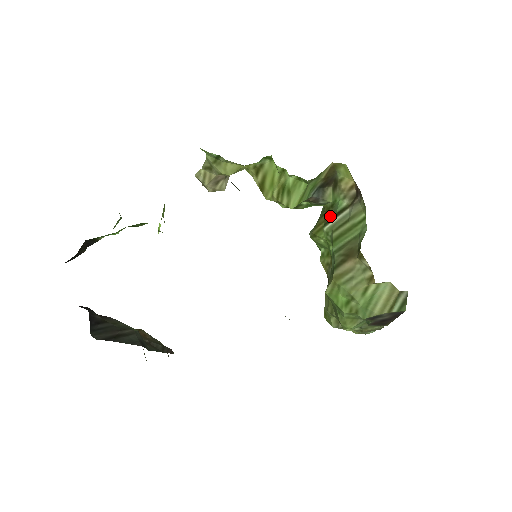
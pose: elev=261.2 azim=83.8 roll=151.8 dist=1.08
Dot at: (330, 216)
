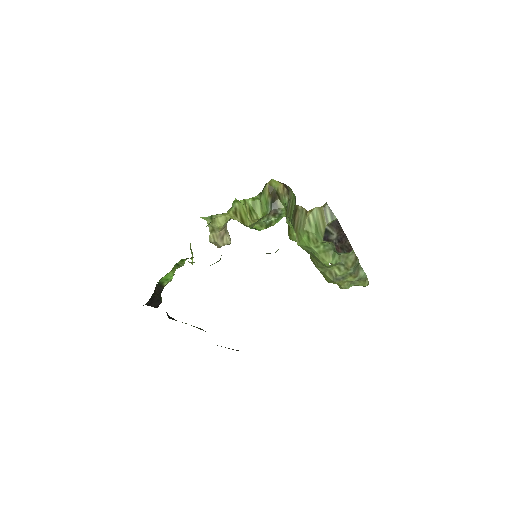
Dot at: occluded
